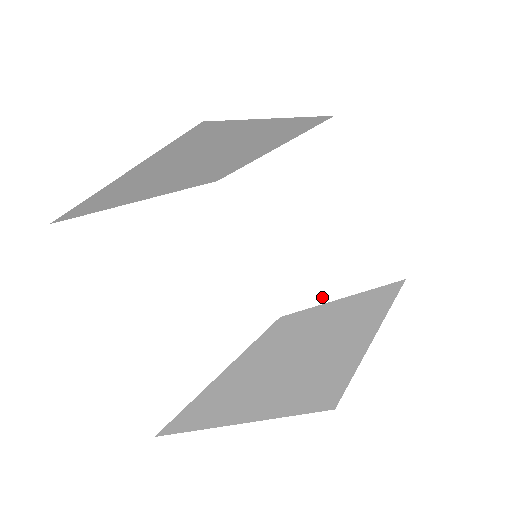
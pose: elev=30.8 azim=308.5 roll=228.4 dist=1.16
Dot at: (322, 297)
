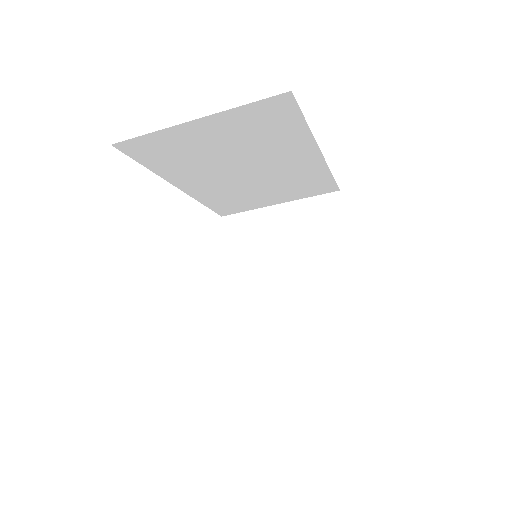
Dot at: (283, 341)
